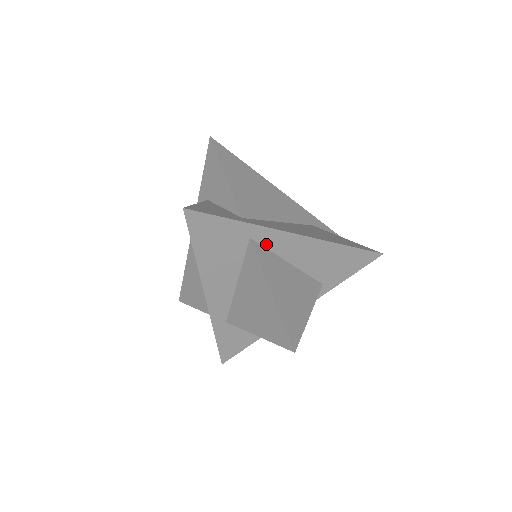
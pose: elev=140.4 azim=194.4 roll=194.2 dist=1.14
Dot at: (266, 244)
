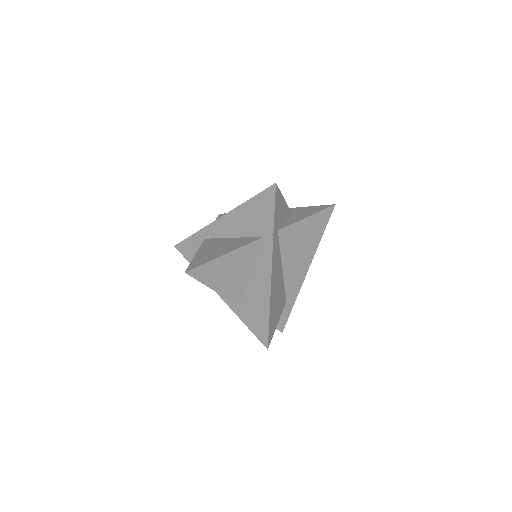
Dot at: (214, 236)
